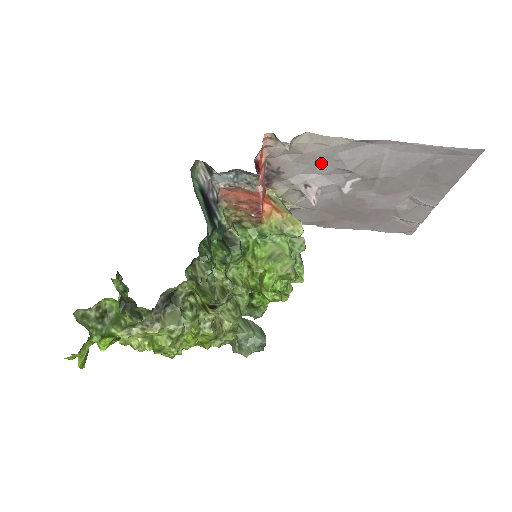
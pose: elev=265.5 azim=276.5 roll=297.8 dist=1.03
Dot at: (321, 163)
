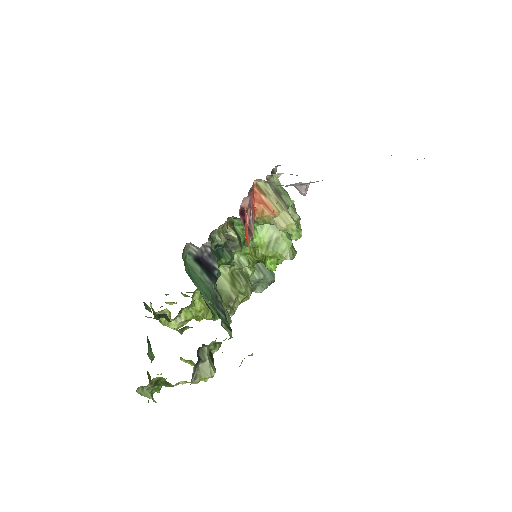
Dot at: occluded
